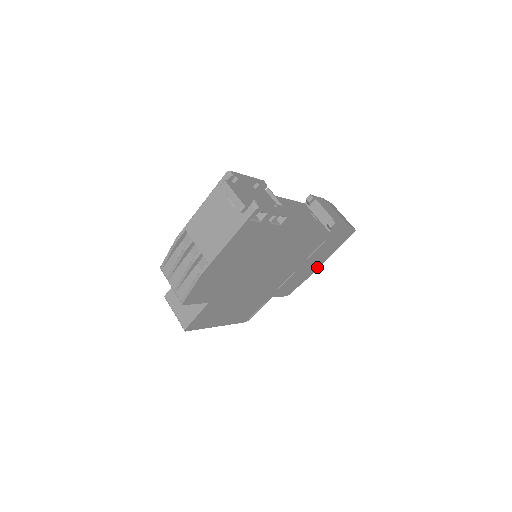
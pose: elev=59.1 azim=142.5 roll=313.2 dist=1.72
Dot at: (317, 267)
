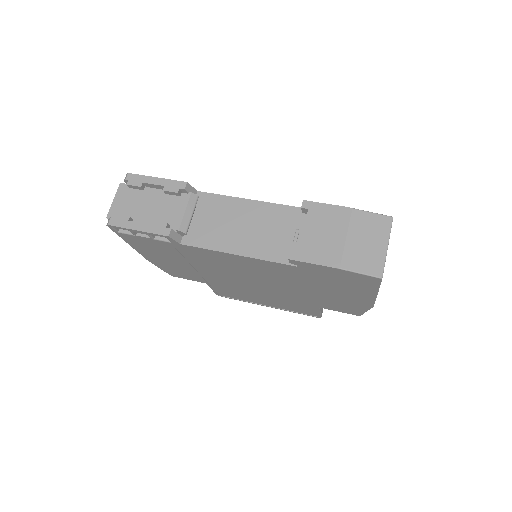
Dot at: (368, 301)
